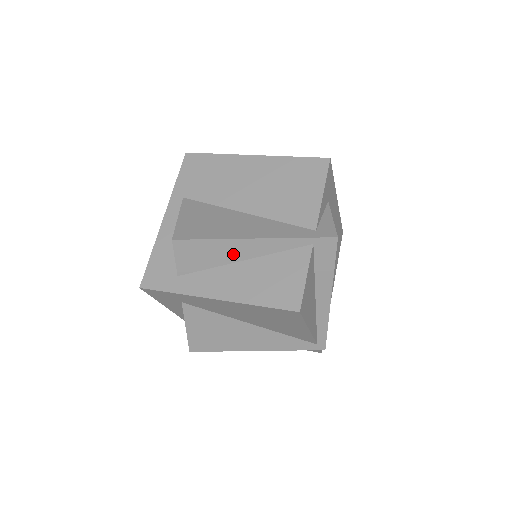
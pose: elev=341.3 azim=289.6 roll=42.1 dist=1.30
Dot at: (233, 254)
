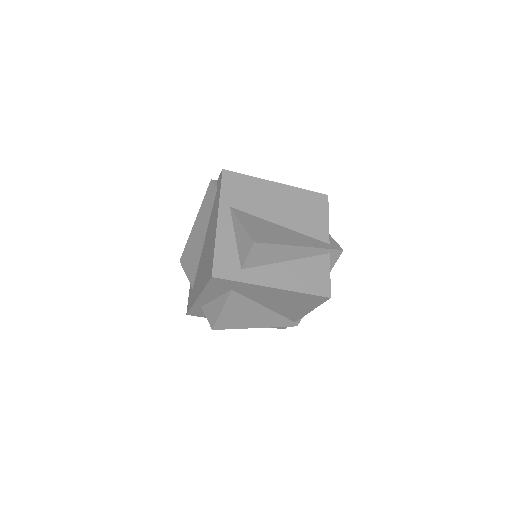
Dot at: (284, 256)
